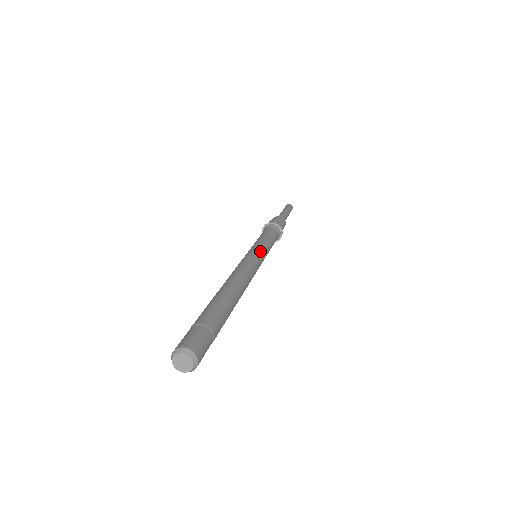
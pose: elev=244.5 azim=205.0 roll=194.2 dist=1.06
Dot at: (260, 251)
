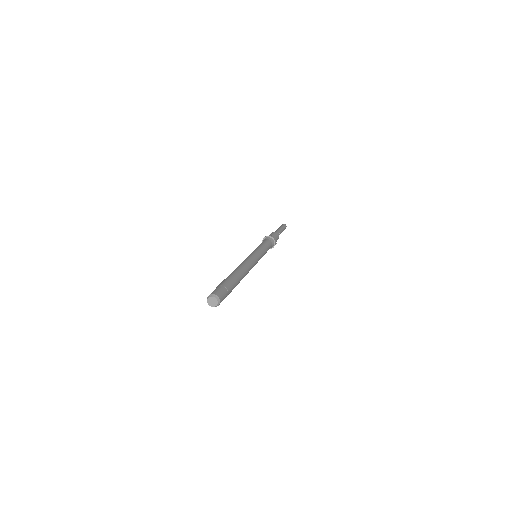
Dot at: (260, 256)
